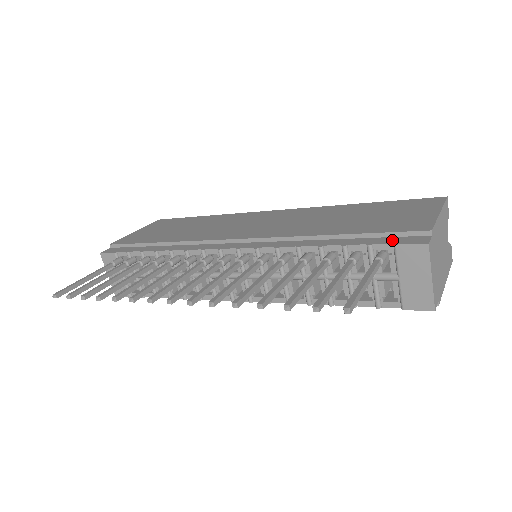
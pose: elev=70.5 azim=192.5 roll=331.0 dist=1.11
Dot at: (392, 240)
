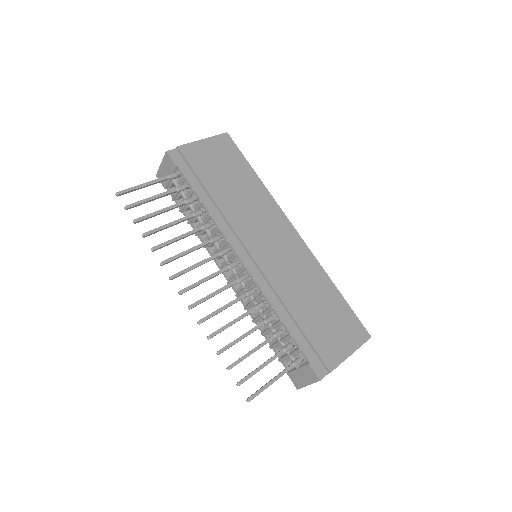
Dot at: (312, 357)
